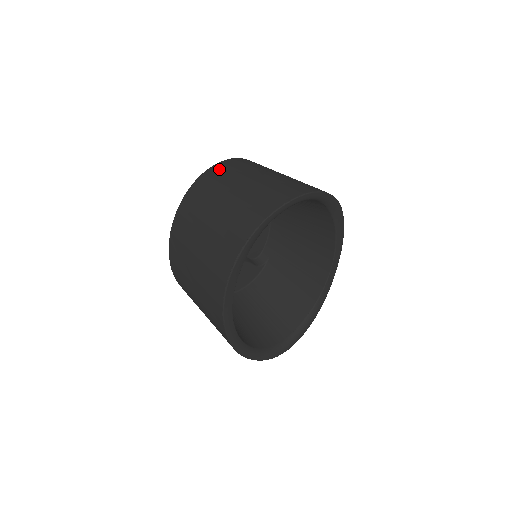
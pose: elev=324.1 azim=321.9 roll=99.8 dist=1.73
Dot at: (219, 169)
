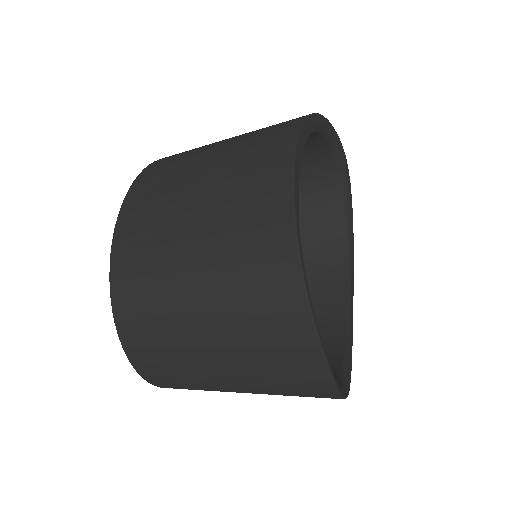
Dot at: occluded
